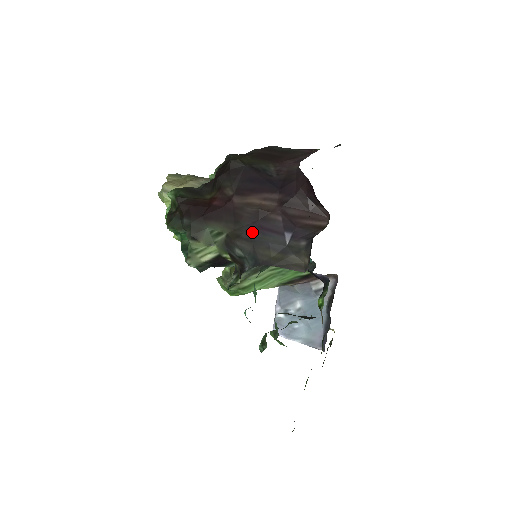
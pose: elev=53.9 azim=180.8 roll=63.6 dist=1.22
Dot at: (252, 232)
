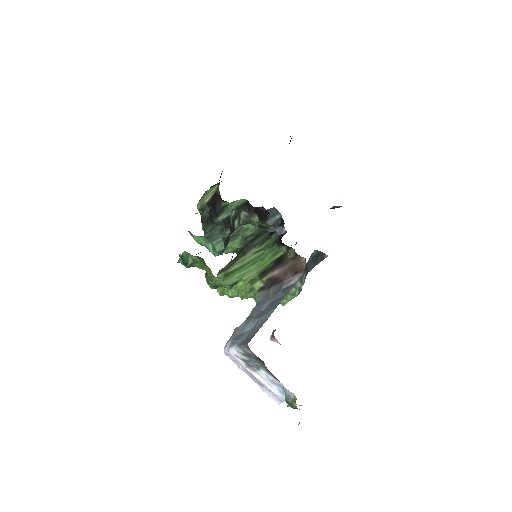
Dot at: occluded
